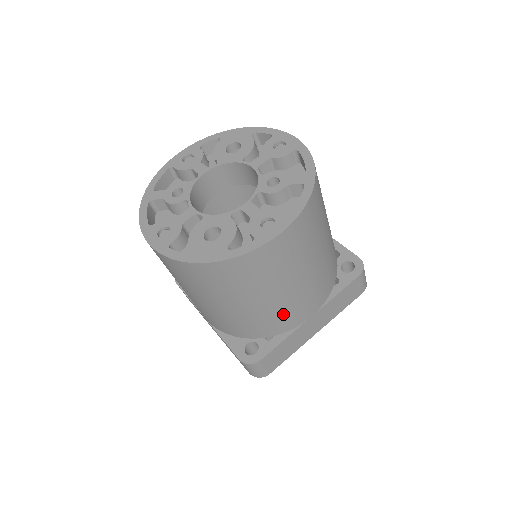
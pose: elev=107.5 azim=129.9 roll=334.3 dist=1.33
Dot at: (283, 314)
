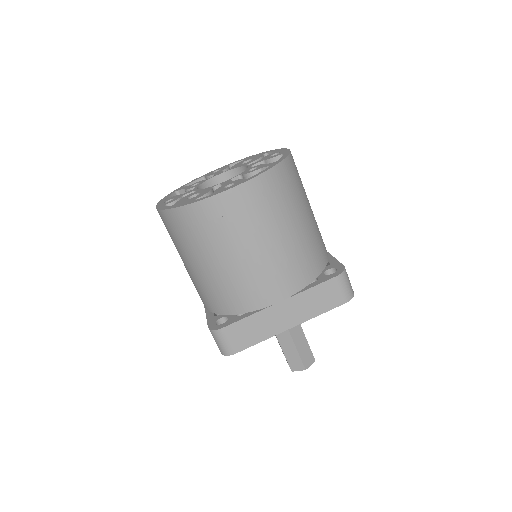
Dot at: (247, 285)
